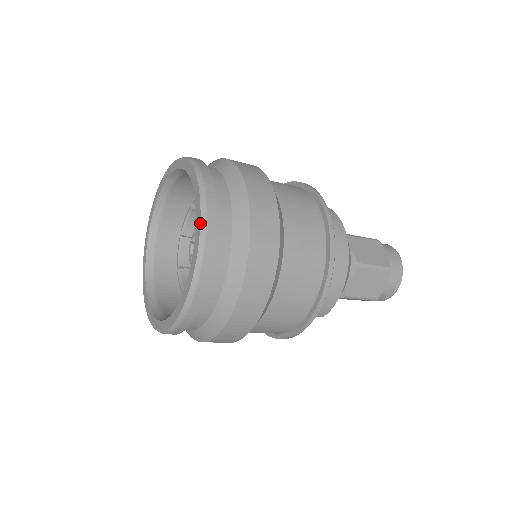
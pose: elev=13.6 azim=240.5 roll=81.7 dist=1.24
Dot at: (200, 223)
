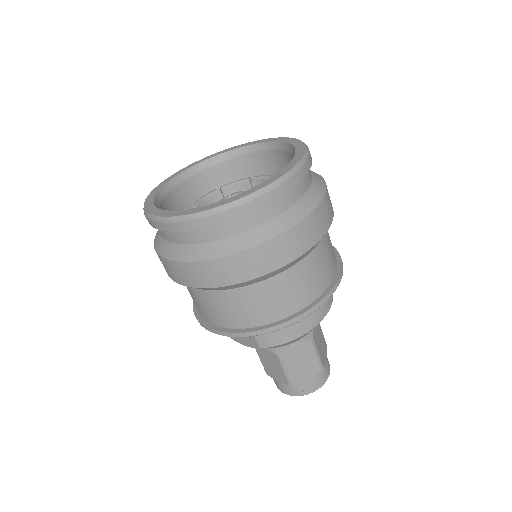
Dot at: (292, 168)
